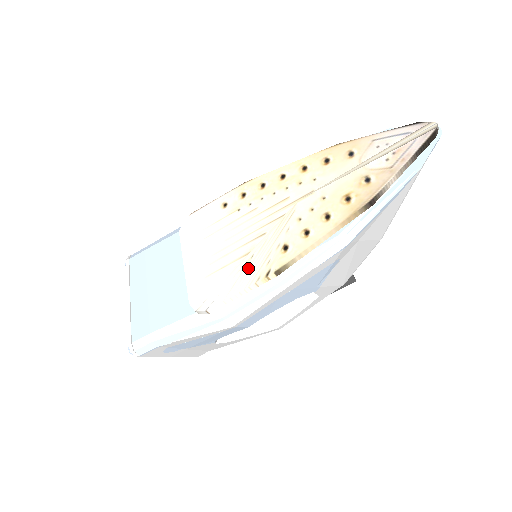
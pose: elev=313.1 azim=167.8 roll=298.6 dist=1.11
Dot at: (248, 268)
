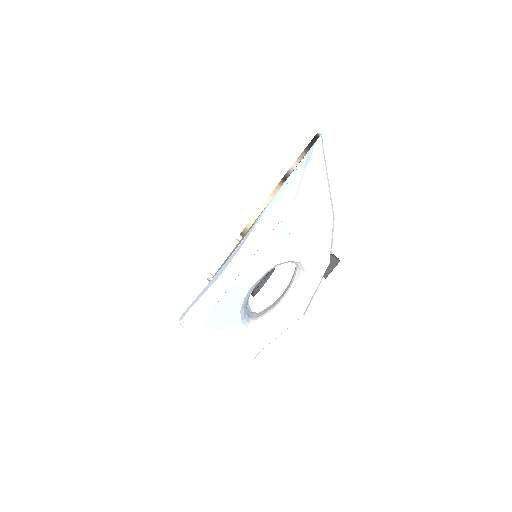
Dot at: occluded
